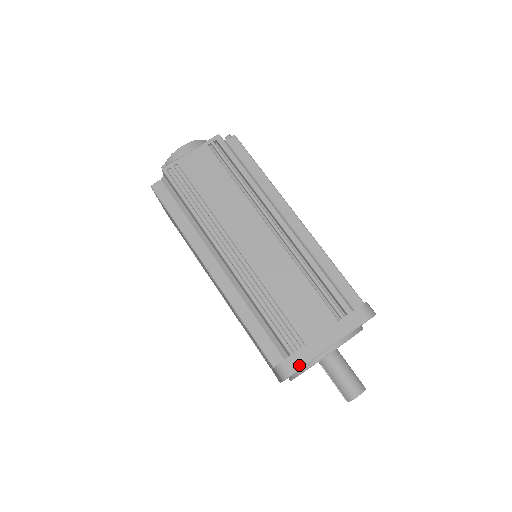
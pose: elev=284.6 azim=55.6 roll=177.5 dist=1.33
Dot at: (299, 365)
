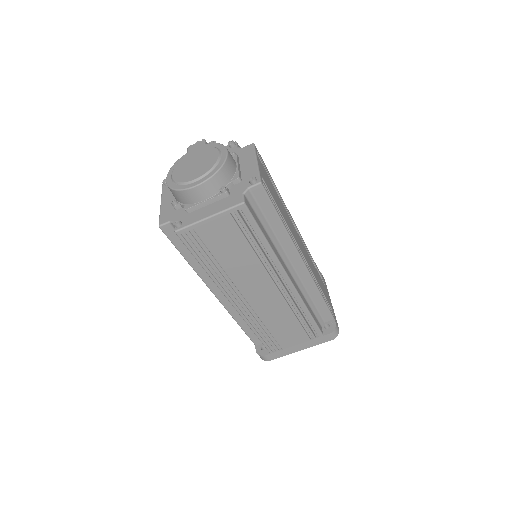
Dot at: (274, 358)
